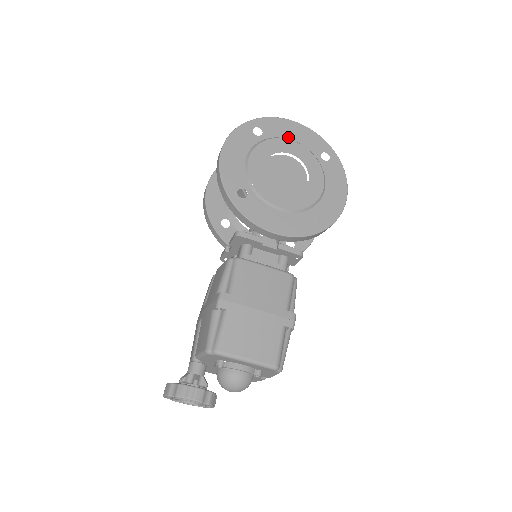
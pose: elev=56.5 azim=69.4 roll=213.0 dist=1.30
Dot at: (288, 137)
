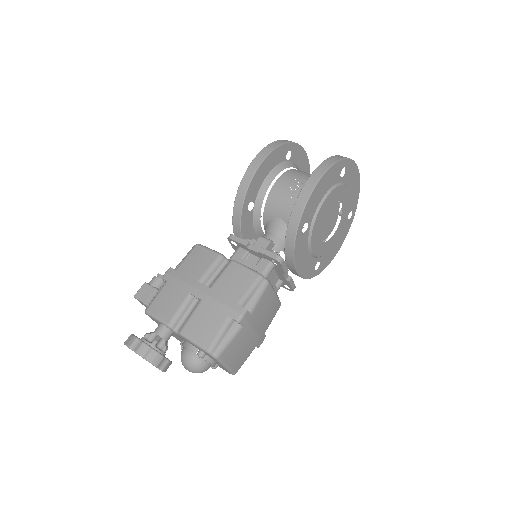
Dot at: (349, 187)
